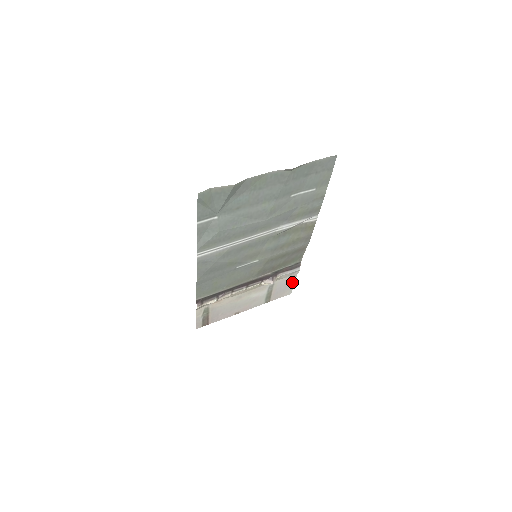
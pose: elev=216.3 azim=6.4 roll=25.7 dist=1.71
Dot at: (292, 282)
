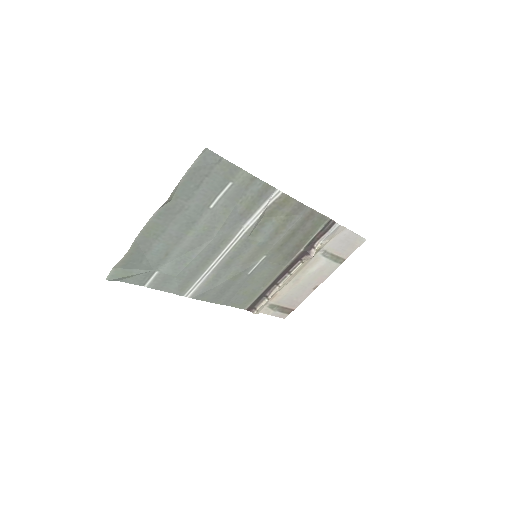
Dot at: (350, 234)
